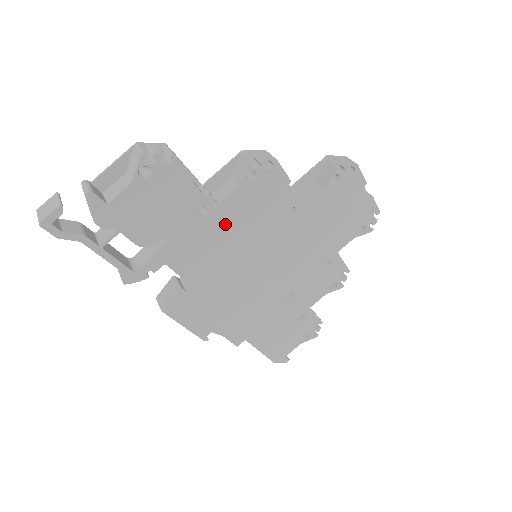
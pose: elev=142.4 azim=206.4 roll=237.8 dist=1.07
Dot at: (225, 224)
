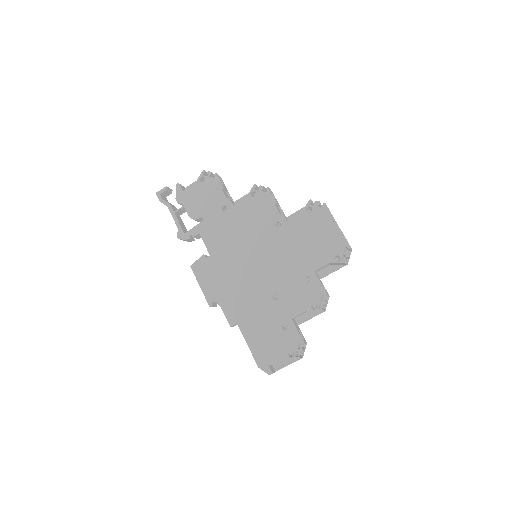
Dot at: (235, 219)
